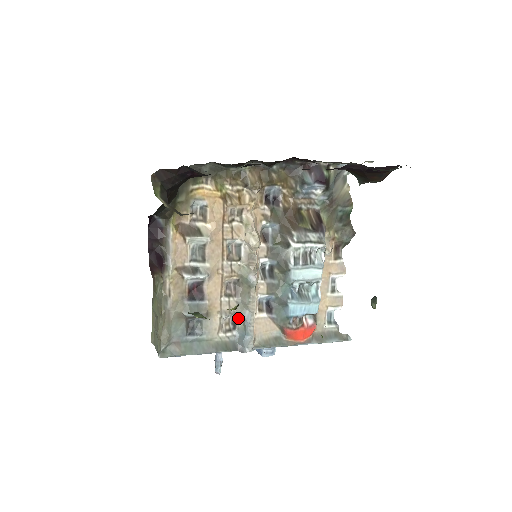
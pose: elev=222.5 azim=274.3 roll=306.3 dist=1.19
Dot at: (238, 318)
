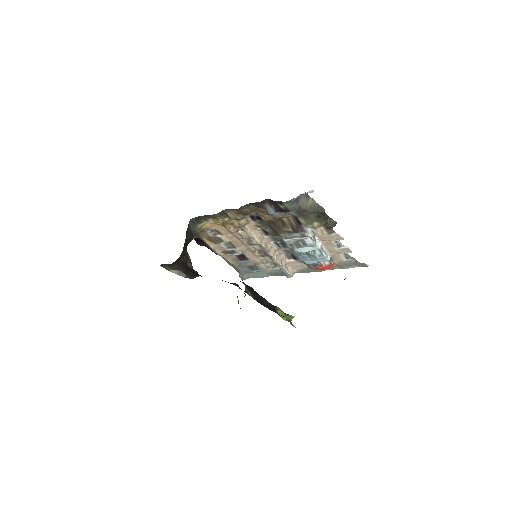
Dot at: occluded
